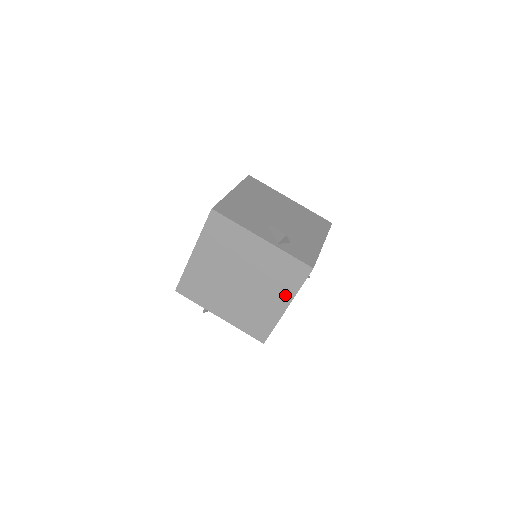
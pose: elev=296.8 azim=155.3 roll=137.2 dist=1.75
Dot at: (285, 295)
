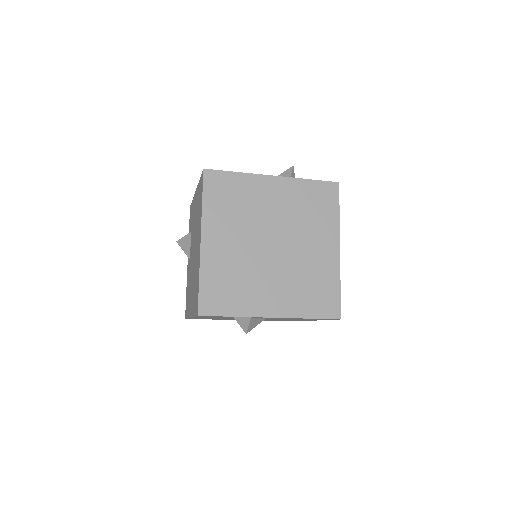
Dot at: (329, 232)
